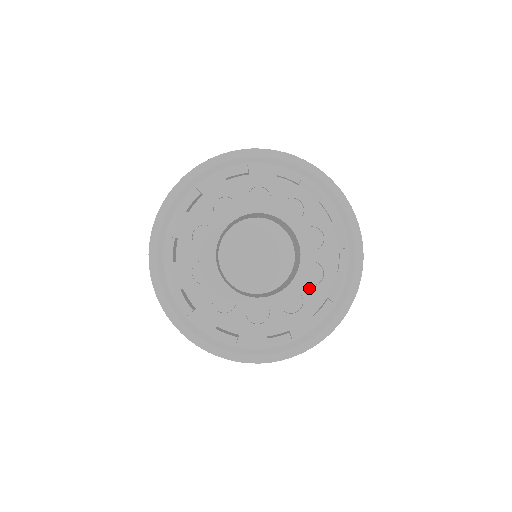
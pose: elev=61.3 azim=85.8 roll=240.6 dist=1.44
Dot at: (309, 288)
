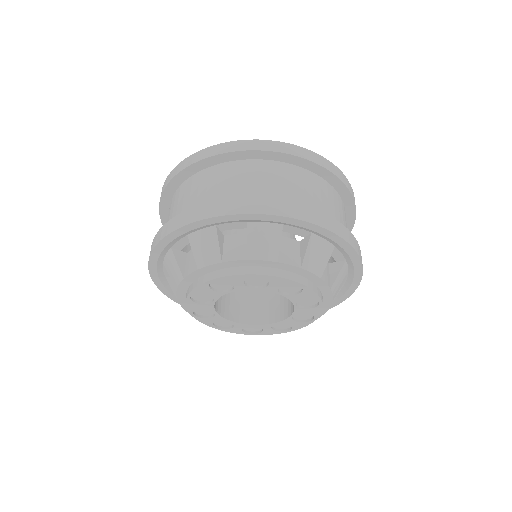
Dot at: (299, 323)
